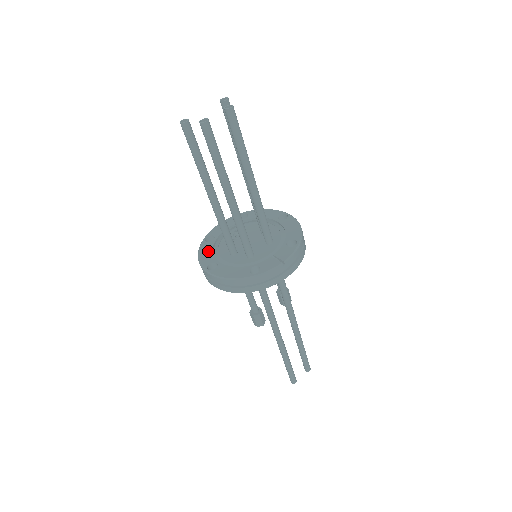
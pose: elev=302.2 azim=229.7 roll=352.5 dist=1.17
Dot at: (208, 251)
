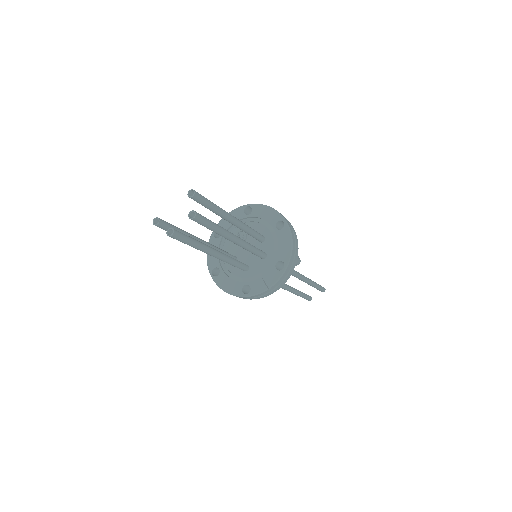
Dot at: occluded
